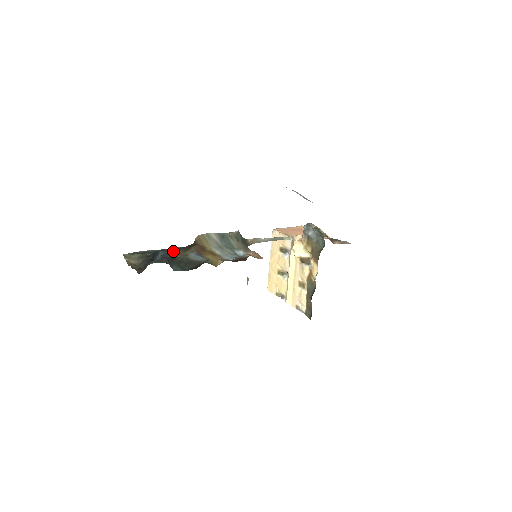
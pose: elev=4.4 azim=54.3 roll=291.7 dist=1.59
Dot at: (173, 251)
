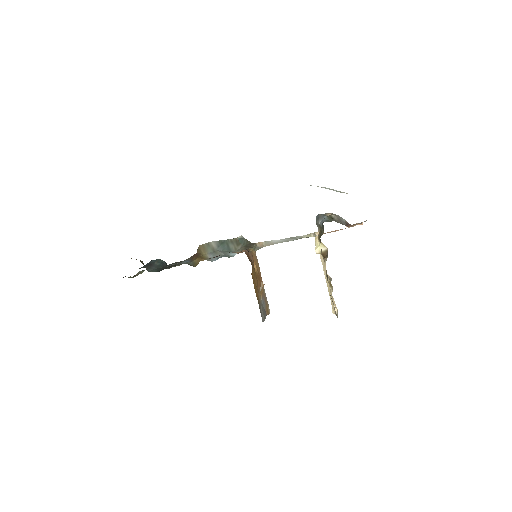
Dot at: occluded
